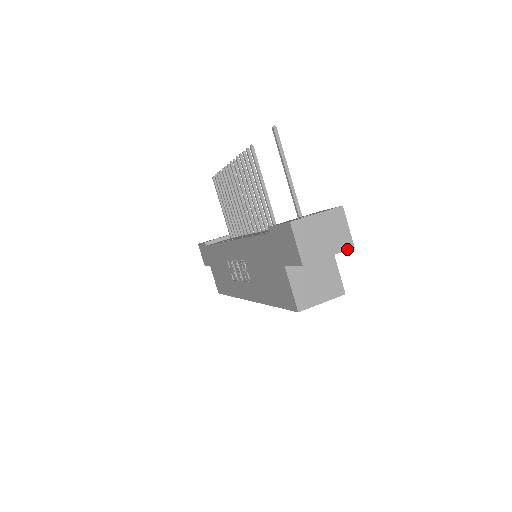
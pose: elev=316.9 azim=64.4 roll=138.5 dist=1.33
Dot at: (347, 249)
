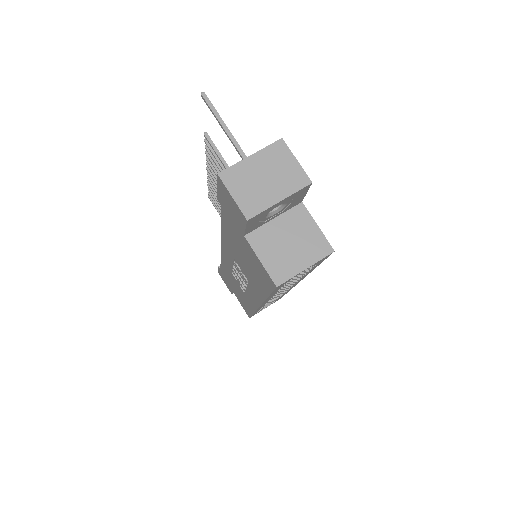
Dot at: (302, 187)
